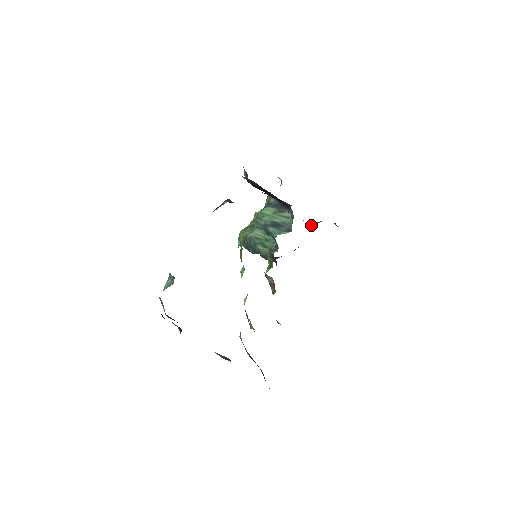
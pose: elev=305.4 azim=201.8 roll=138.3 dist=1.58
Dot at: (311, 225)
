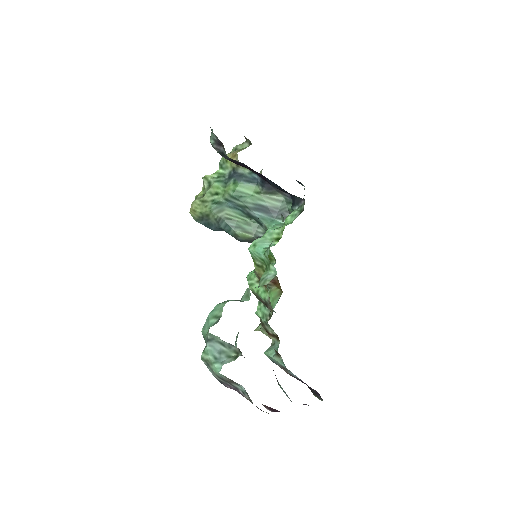
Dot at: occluded
